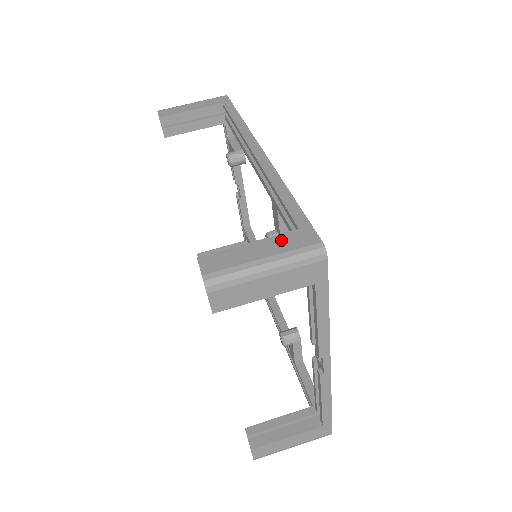
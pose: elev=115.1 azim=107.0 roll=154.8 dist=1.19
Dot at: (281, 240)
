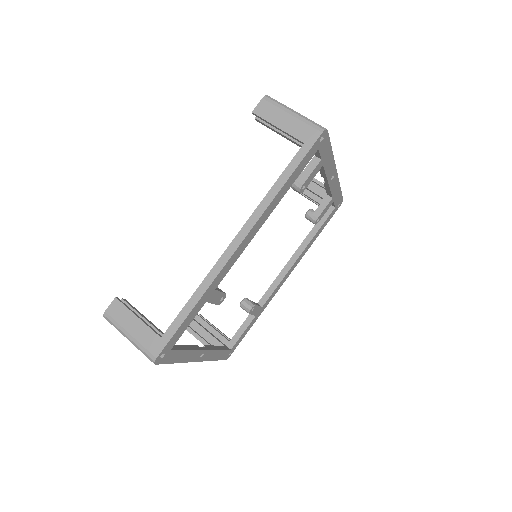
Dot at: (147, 334)
